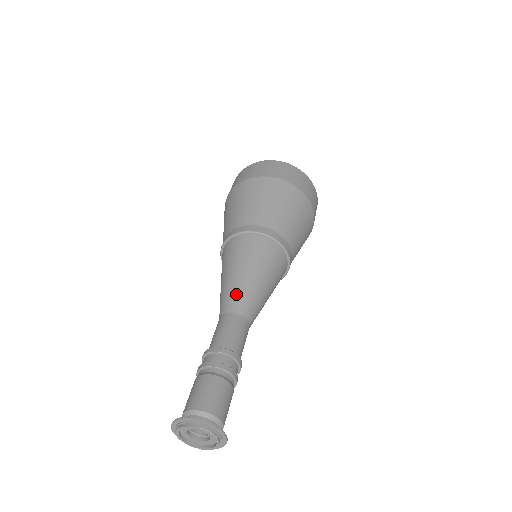
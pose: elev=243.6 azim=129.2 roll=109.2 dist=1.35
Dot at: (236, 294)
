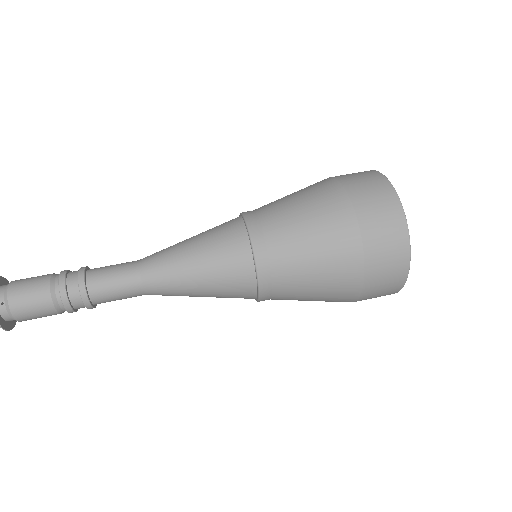
Dot at: (164, 279)
